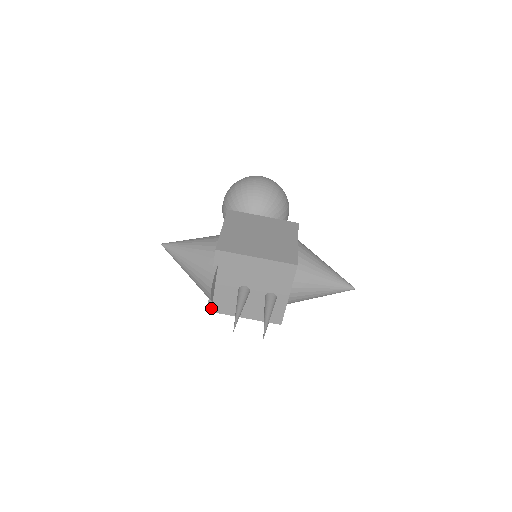
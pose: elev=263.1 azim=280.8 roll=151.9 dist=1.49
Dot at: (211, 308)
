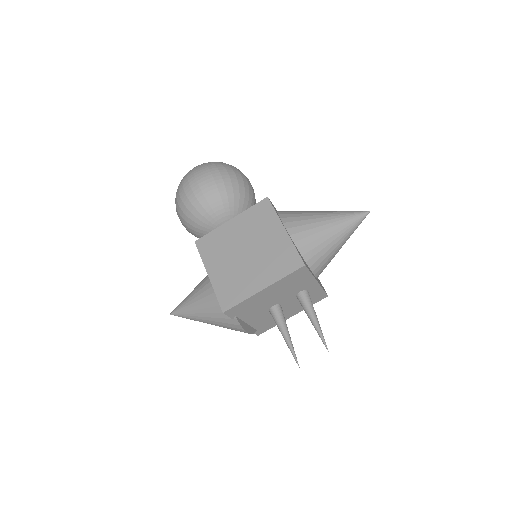
Dot at: (259, 333)
